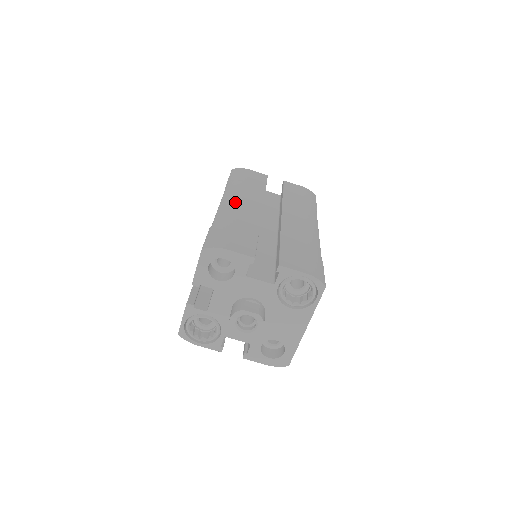
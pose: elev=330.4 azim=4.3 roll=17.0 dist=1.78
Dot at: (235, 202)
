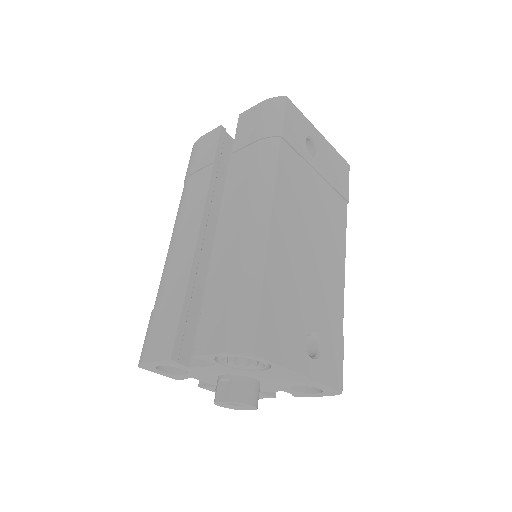
Dot at: (175, 239)
